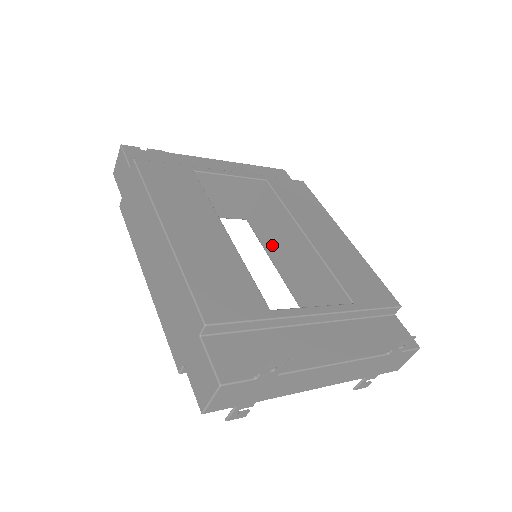
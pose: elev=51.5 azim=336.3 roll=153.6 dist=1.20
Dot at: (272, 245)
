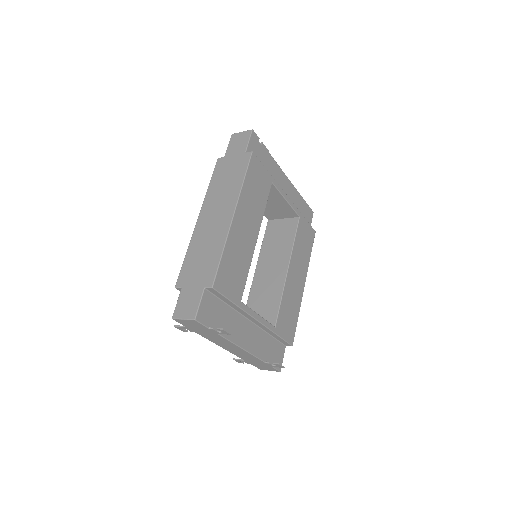
Dot at: (267, 251)
